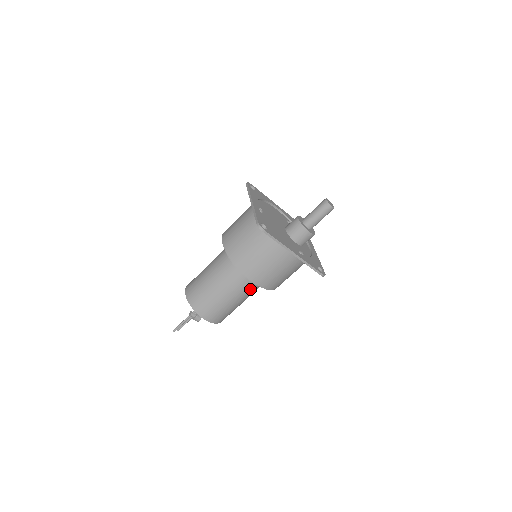
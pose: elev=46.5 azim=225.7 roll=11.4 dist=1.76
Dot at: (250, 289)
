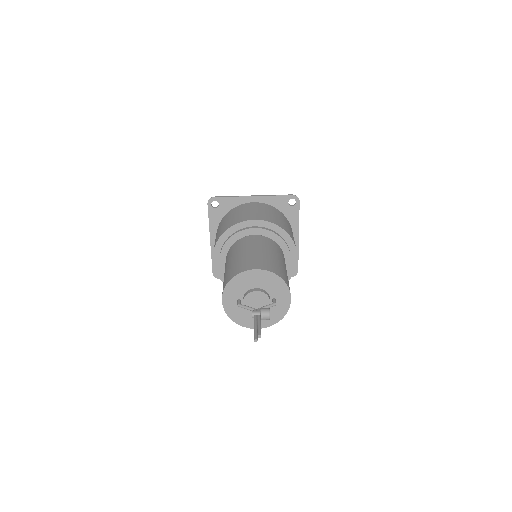
Dot at: (266, 241)
